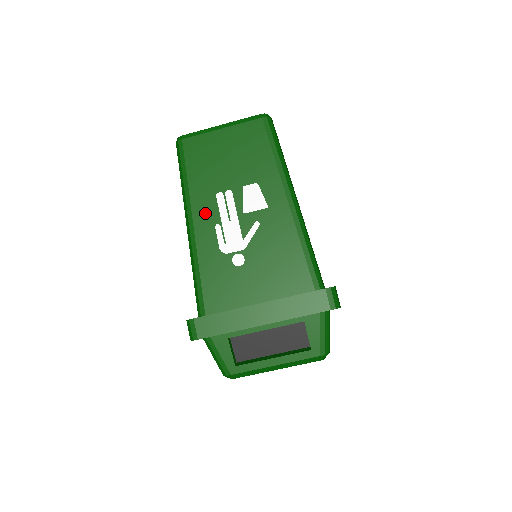
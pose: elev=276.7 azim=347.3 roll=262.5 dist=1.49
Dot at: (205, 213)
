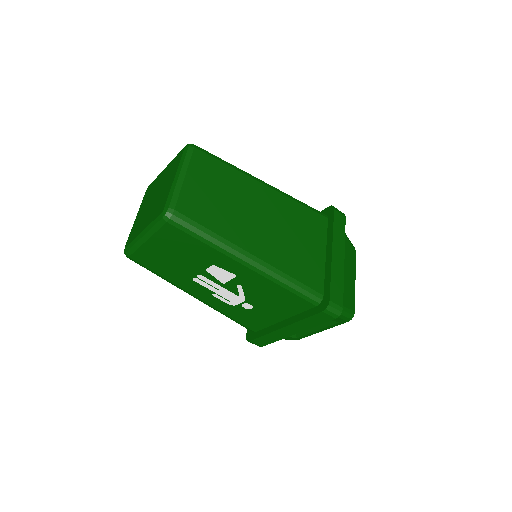
Dot at: (197, 290)
